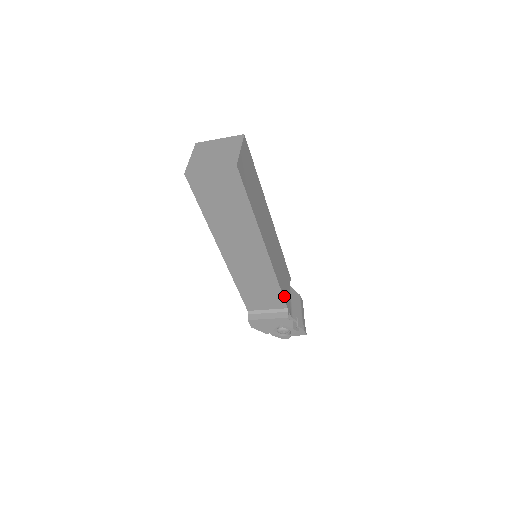
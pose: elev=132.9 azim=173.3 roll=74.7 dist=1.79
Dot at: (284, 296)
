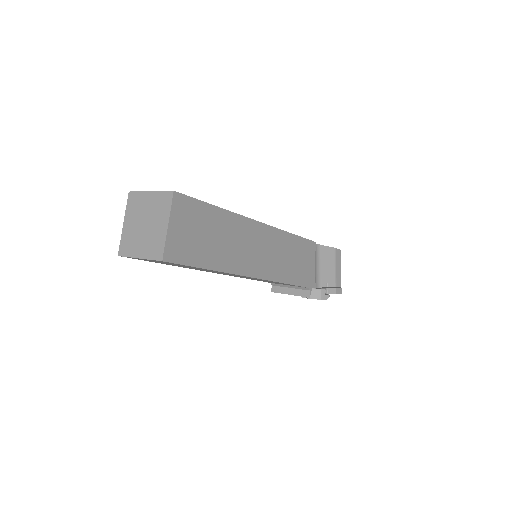
Dot at: (300, 283)
